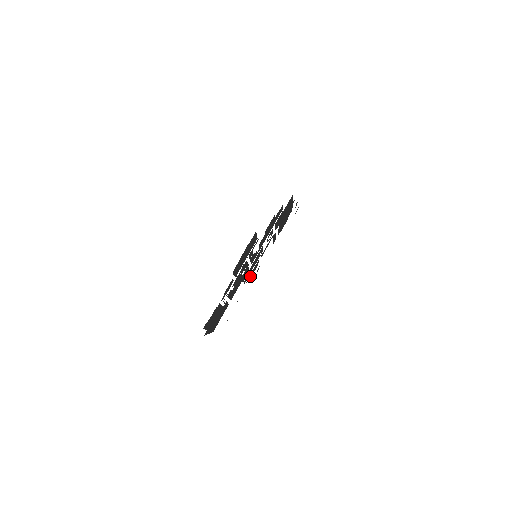
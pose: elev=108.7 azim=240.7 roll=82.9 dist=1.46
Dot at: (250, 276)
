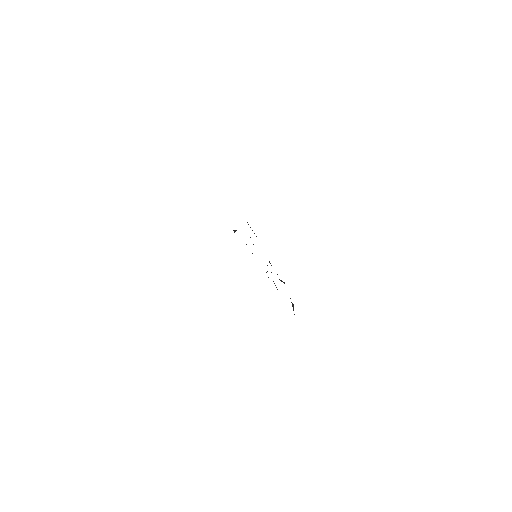
Dot at: occluded
